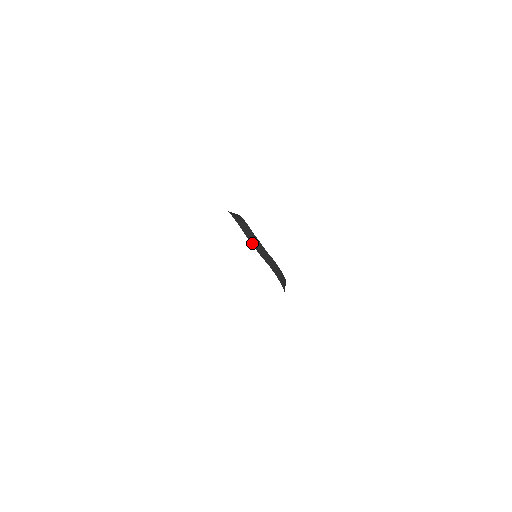
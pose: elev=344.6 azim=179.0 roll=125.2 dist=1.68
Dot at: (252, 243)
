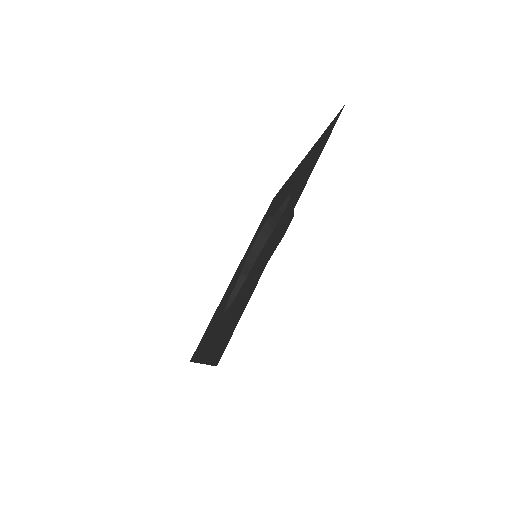
Dot at: (277, 212)
